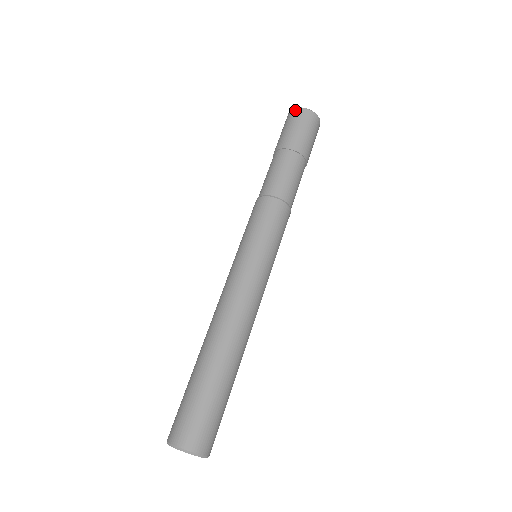
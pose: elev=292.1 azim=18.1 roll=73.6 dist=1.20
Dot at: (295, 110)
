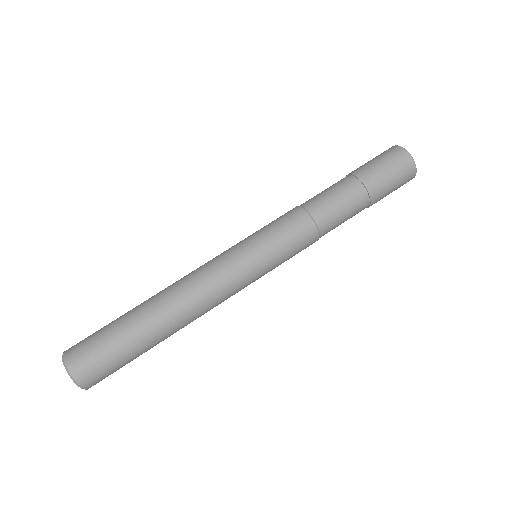
Dot at: (392, 147)
